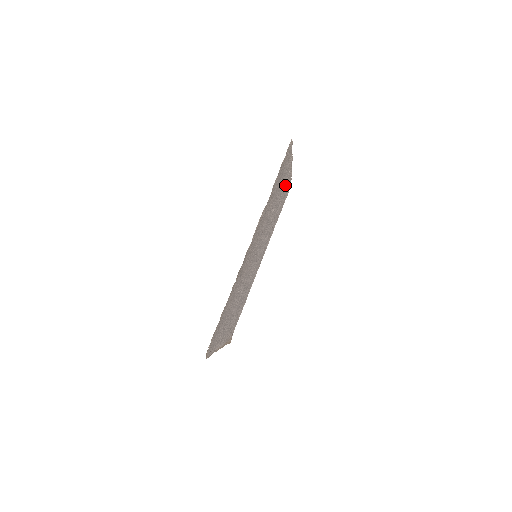
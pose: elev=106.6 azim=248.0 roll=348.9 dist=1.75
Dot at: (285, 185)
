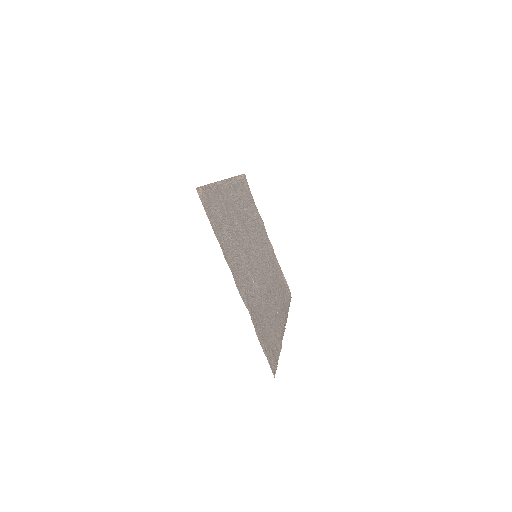
Dot at: (233, 262)
